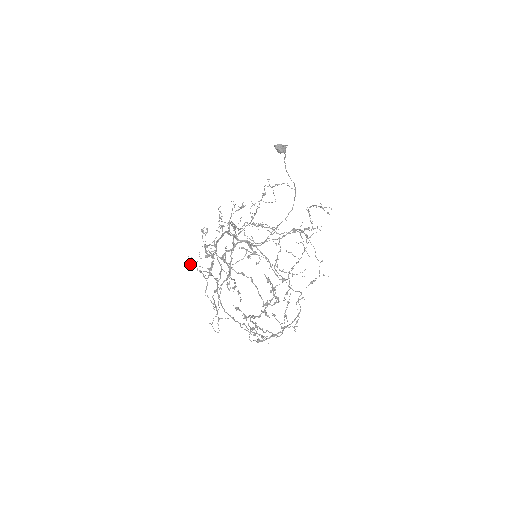
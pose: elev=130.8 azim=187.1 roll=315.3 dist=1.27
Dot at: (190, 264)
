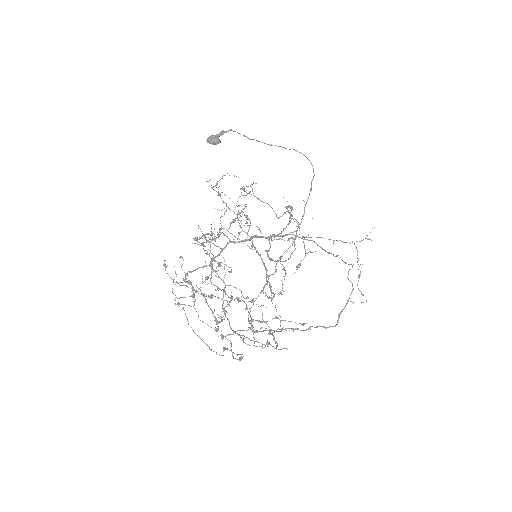
Dot at: (175, 298)
